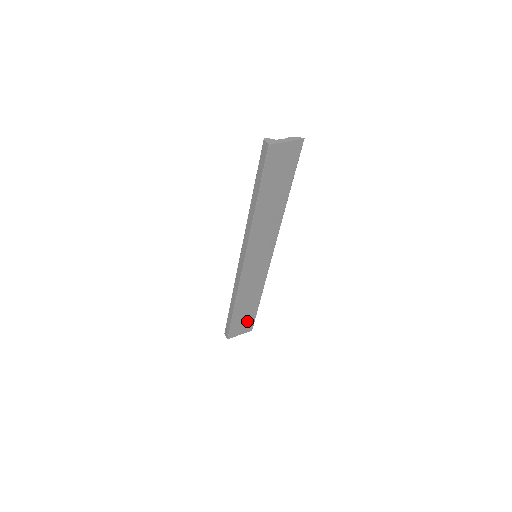
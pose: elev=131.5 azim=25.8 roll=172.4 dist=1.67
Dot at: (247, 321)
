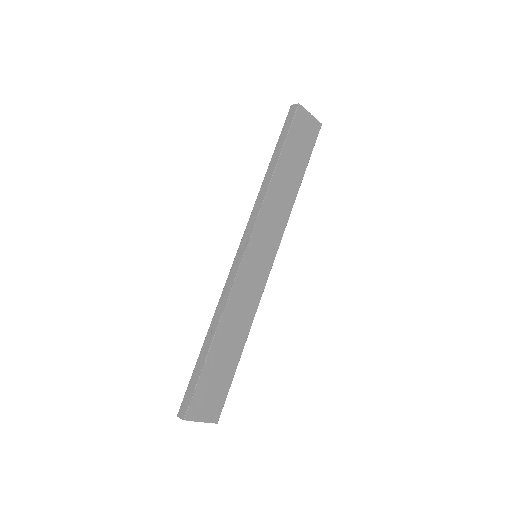
Dot at: (218, 391)
